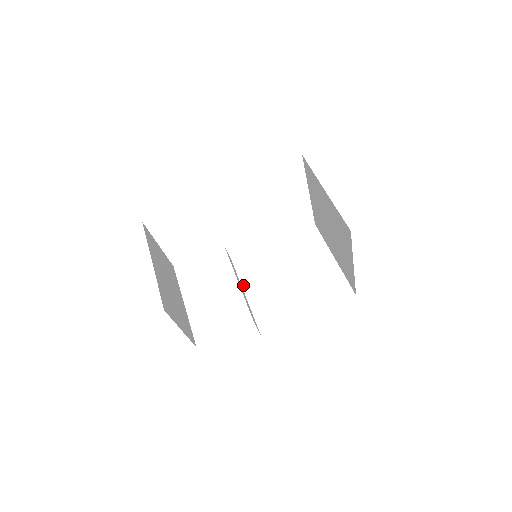
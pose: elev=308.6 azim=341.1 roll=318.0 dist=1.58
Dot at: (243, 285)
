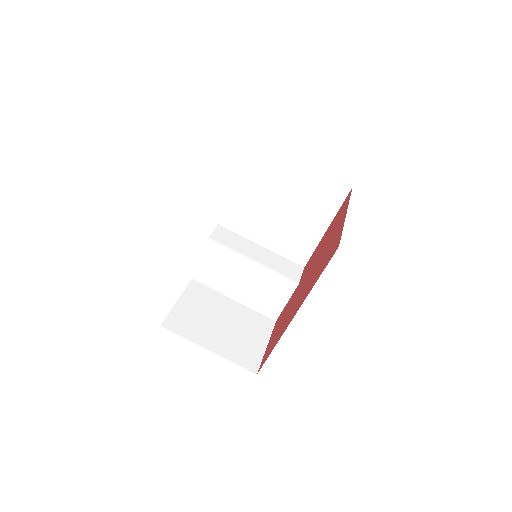
Dot at: (251, 239)
